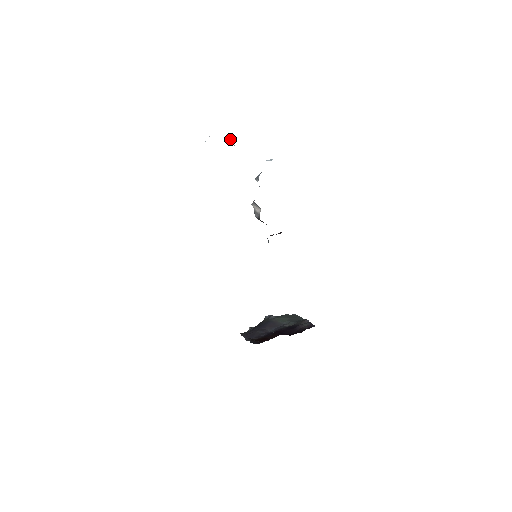
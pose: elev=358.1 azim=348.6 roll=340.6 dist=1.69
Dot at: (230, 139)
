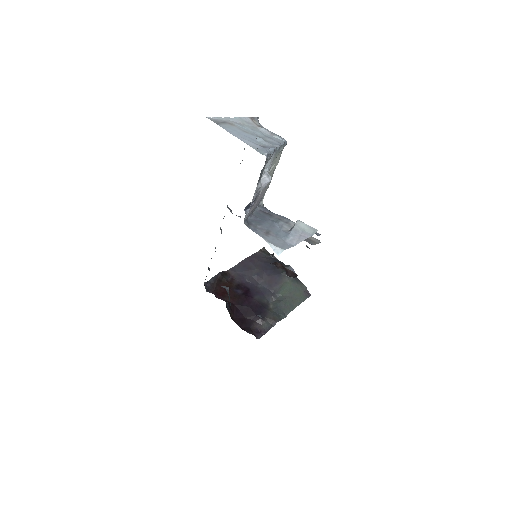
Dot at: (263, 176)
